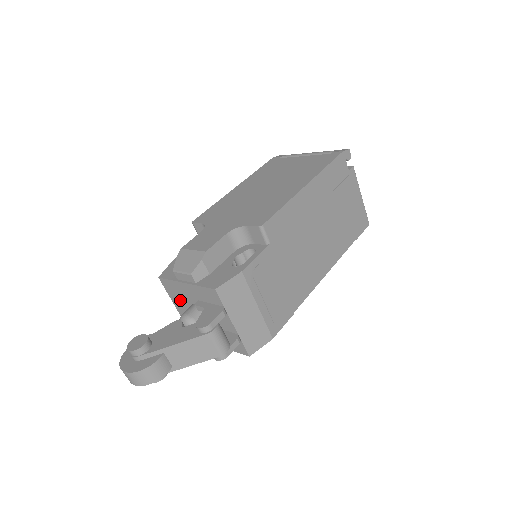
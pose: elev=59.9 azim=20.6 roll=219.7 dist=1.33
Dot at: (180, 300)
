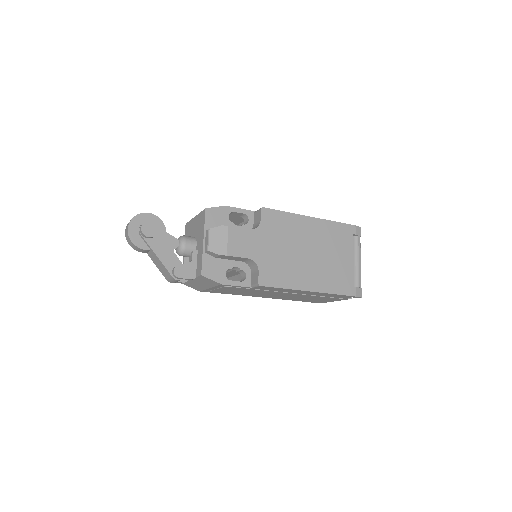
Dot at: (198, 226)
